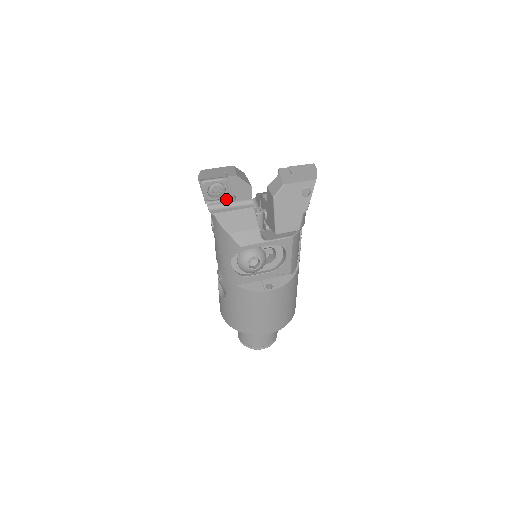
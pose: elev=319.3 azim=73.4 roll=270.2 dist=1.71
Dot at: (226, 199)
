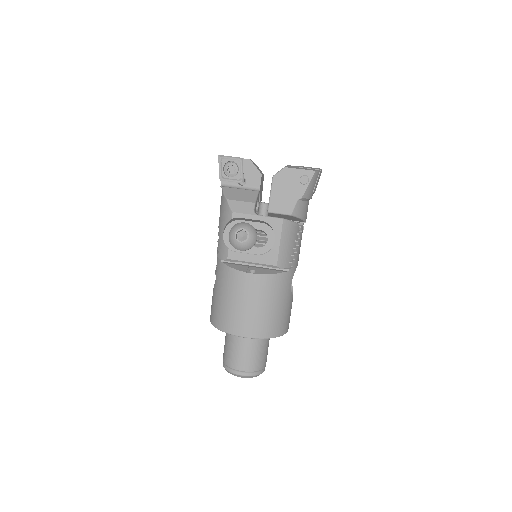
Dot at: (238, 181)
